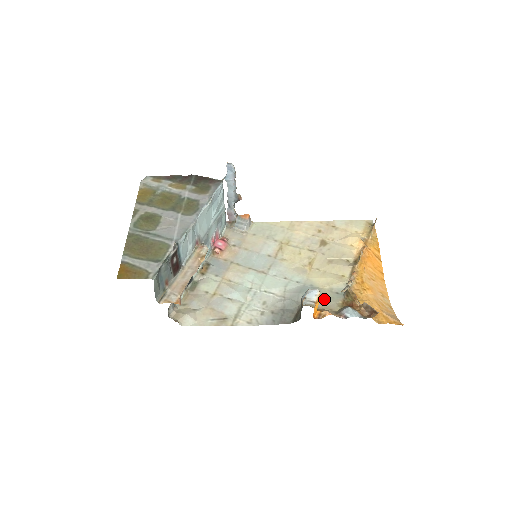
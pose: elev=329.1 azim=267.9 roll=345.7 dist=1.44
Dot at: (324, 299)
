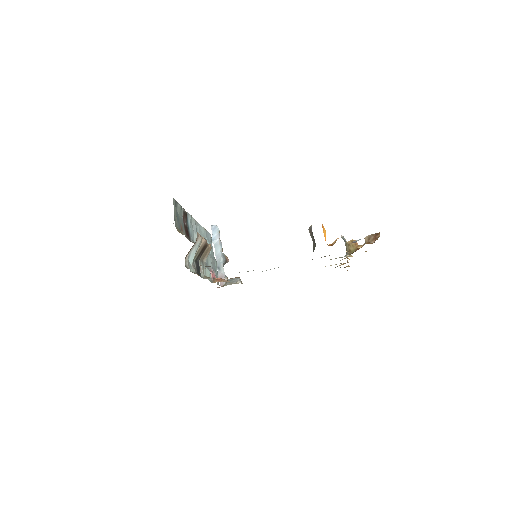
Dot at: occluded
